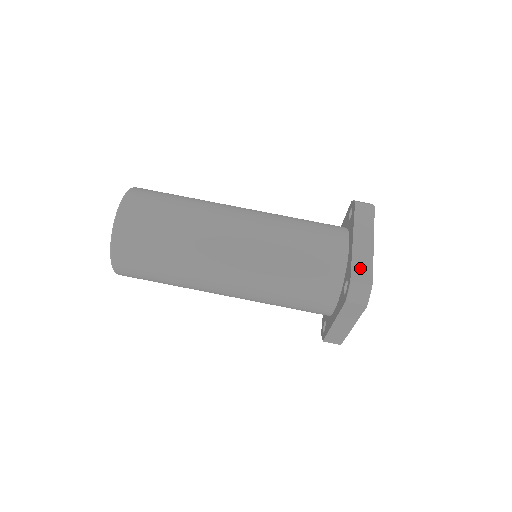
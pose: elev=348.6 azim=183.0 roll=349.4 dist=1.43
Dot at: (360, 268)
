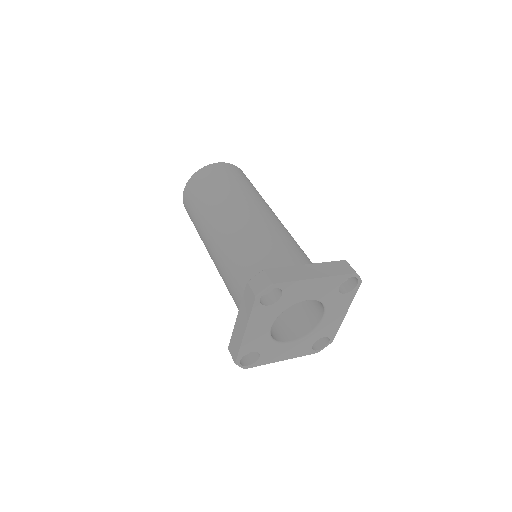
Dot at: (282, 273)
